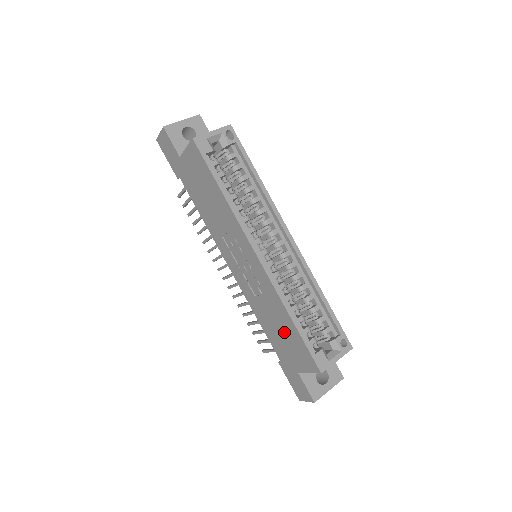
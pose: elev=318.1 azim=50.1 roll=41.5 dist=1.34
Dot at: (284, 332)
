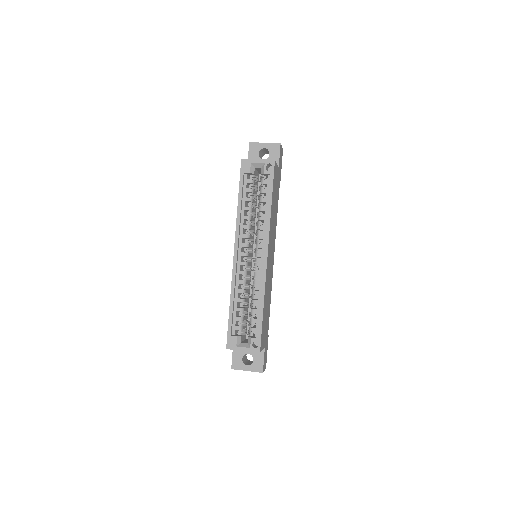
Dot at: occluded
